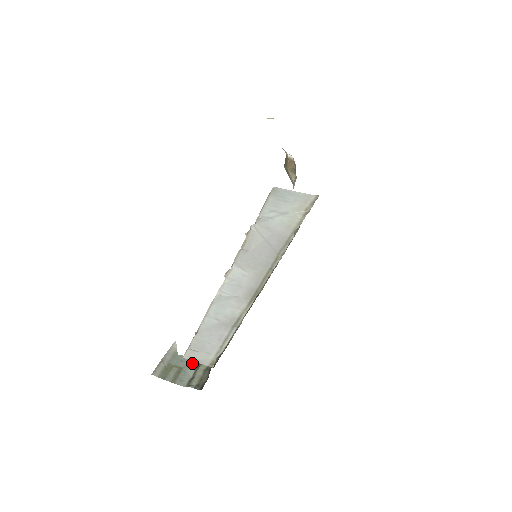
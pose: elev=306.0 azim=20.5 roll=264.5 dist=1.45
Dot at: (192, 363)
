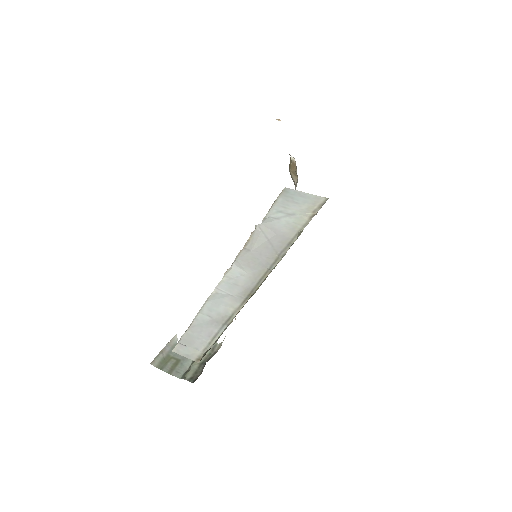
Dot at: occluded
